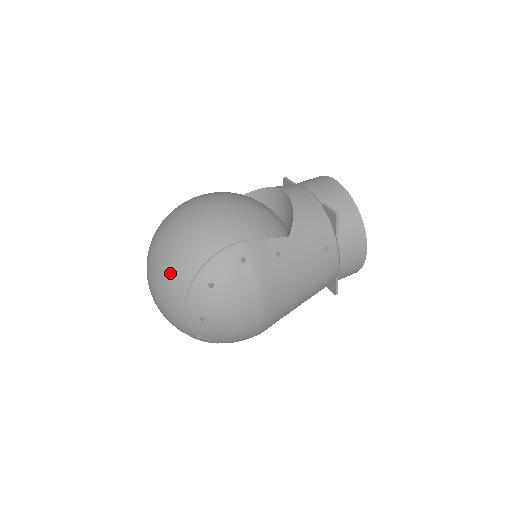
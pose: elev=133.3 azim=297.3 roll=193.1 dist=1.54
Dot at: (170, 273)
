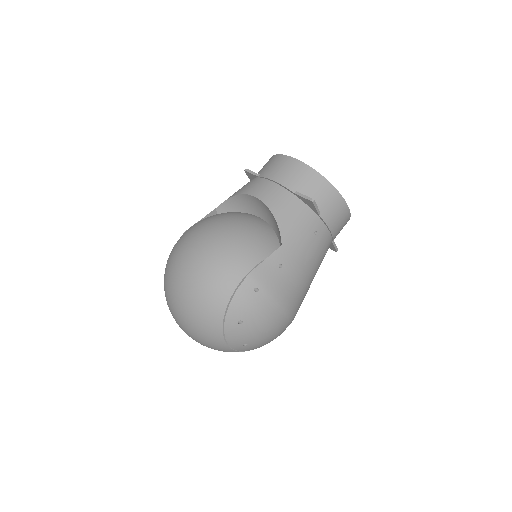
Dot at: (201, 326)
